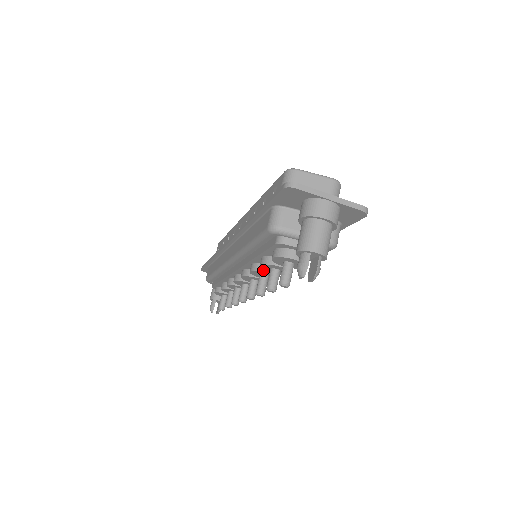
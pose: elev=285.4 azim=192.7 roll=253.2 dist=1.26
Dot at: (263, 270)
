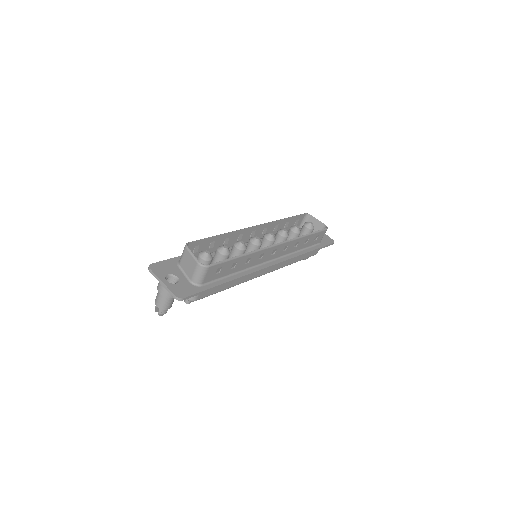
Dot at: occluded
